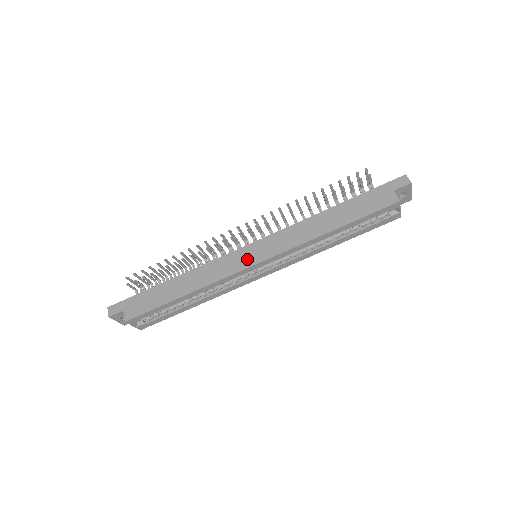
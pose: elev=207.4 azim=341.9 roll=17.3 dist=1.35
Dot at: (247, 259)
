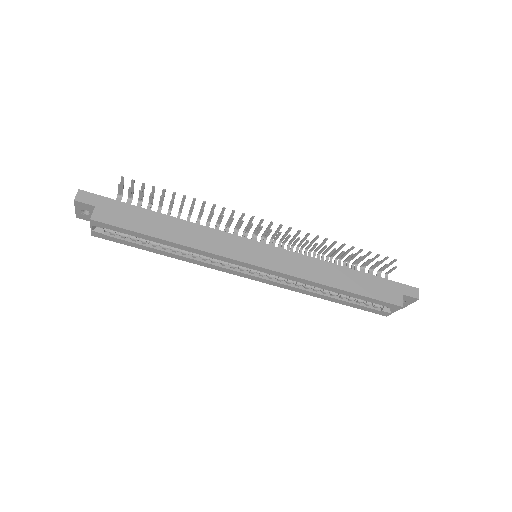
Dot at: (251, 255)
